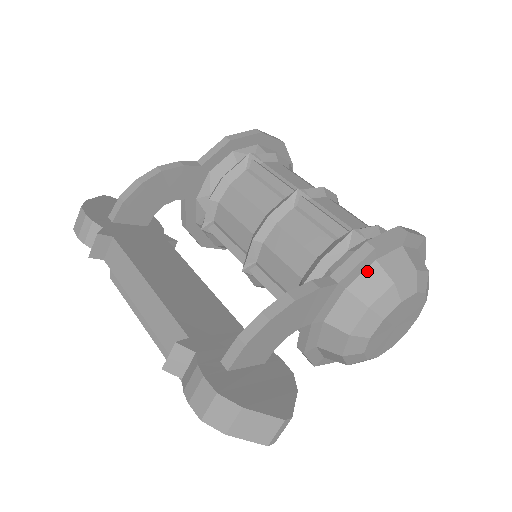
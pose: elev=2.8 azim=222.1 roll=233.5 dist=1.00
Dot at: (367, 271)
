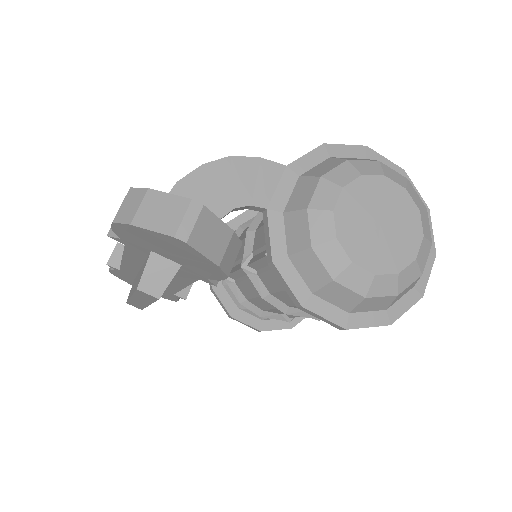
Dot at: (321, 164)
